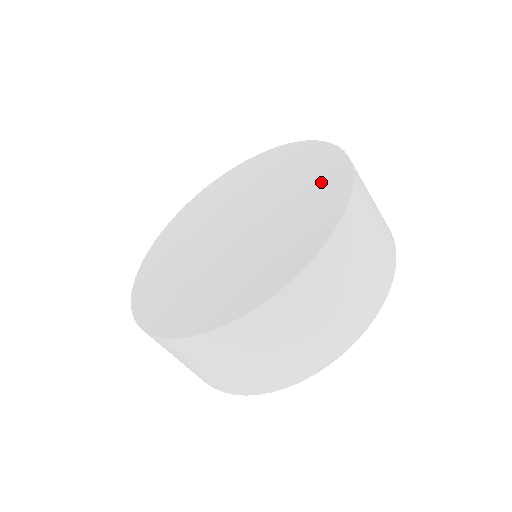
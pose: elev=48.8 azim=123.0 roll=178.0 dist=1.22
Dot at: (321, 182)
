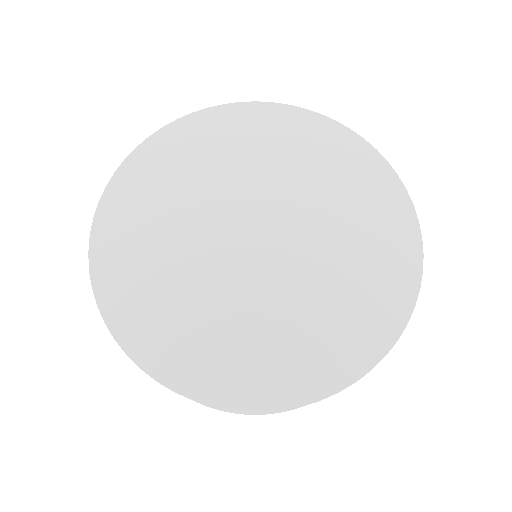
Dot at: (384, 241)
